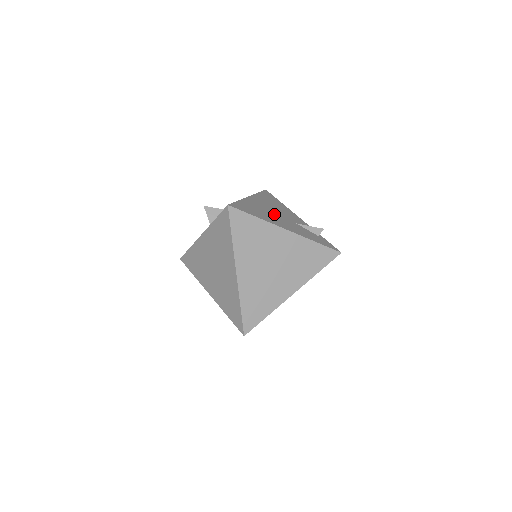
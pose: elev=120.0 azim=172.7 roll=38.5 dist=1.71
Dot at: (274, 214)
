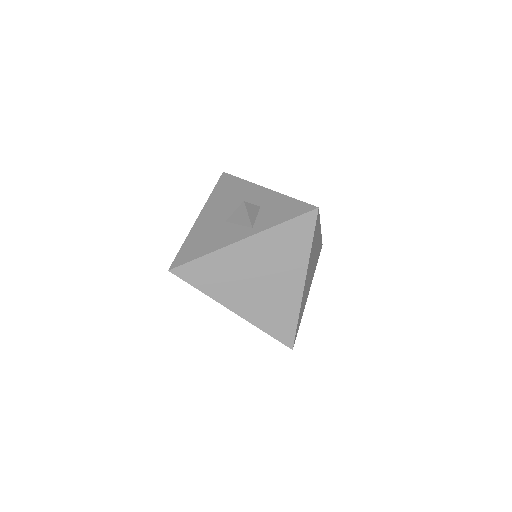
Dot at: occluded
